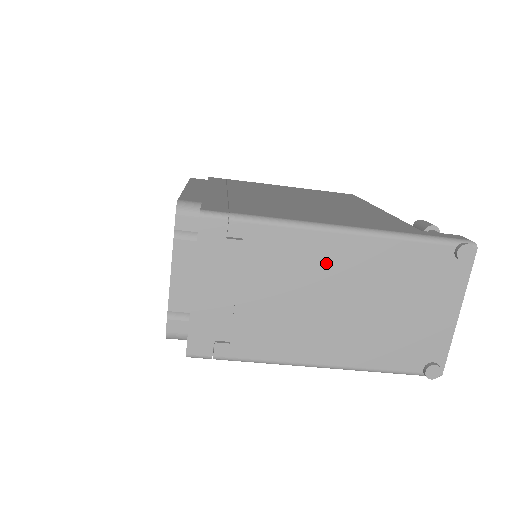
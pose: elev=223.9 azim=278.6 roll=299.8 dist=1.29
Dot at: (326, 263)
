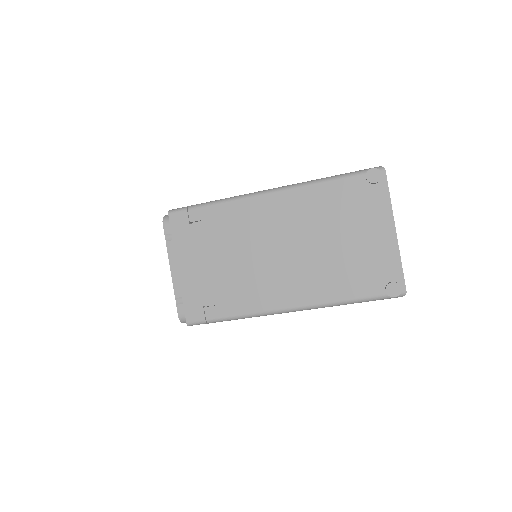
Dot at: (266, 220)
